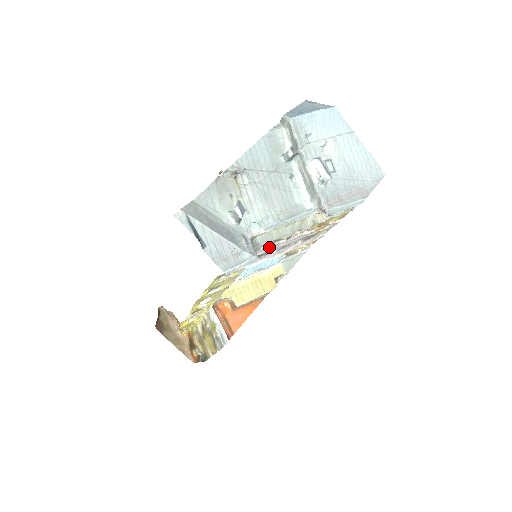
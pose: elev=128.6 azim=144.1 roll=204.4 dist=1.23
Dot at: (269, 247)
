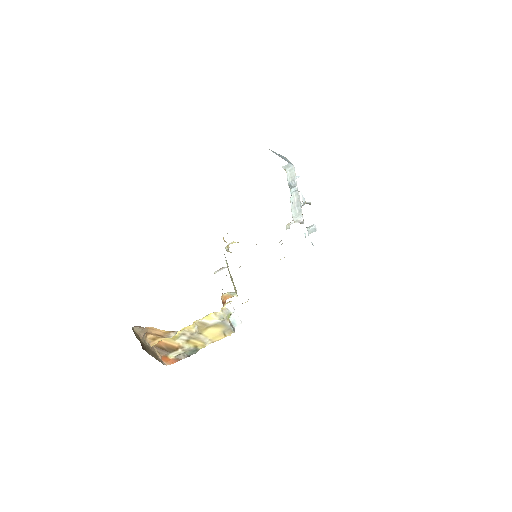
Dot at: occluded
